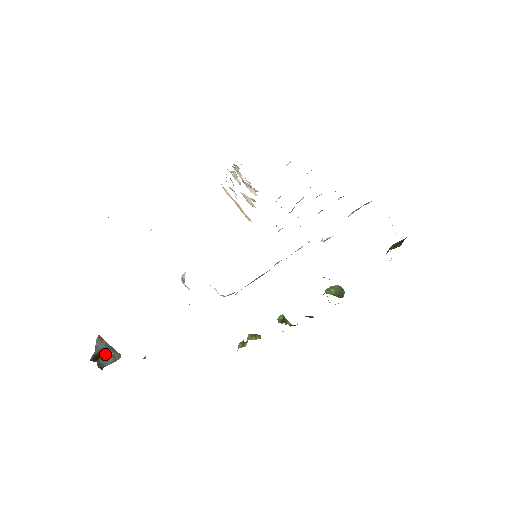
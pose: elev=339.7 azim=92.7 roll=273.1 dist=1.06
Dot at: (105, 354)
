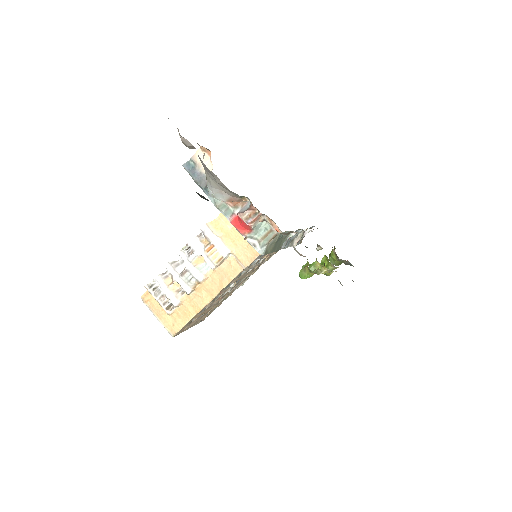
Dot at: occluded
